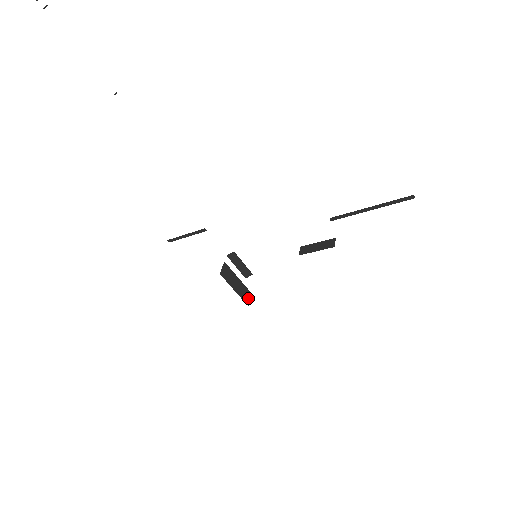
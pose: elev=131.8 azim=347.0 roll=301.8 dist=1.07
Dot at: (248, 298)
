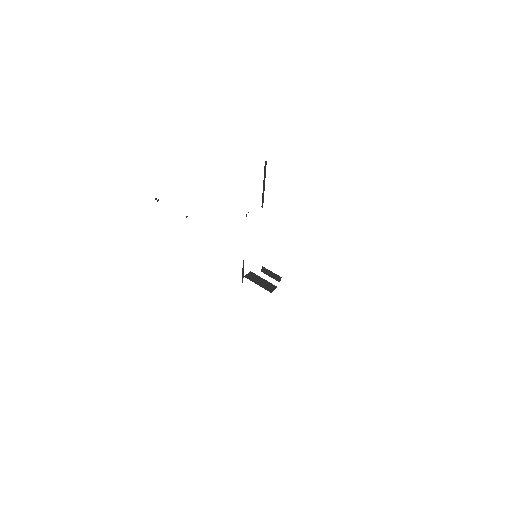
Dot at: (272, 289)
